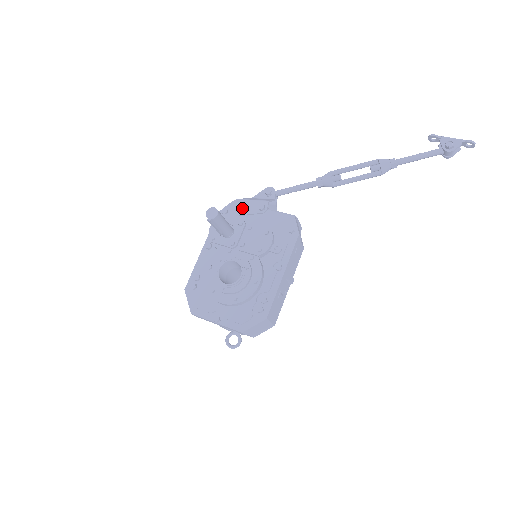
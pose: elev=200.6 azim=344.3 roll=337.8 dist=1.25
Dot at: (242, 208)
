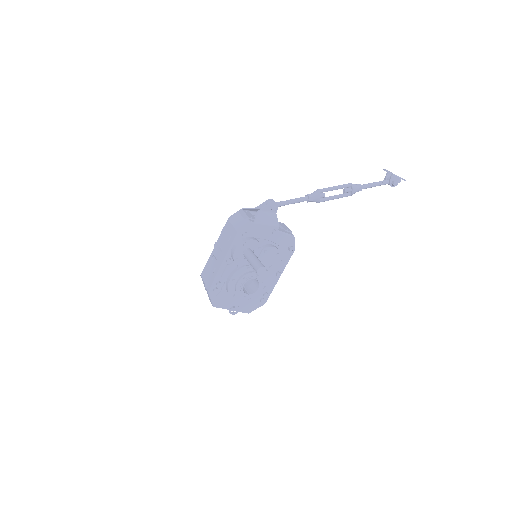
Dot at: (258, 231)
